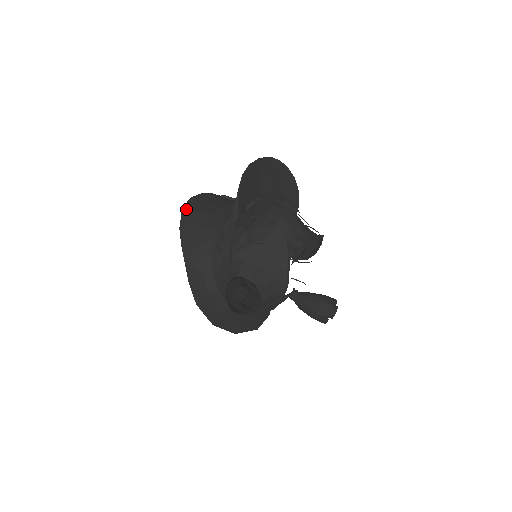
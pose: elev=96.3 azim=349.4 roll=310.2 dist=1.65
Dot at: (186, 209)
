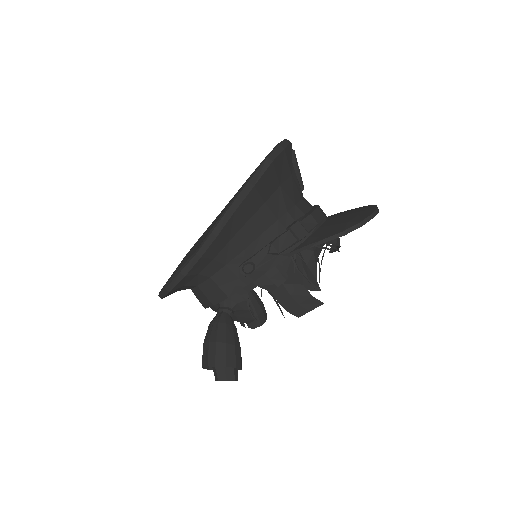
Dot at: (255, 185)
